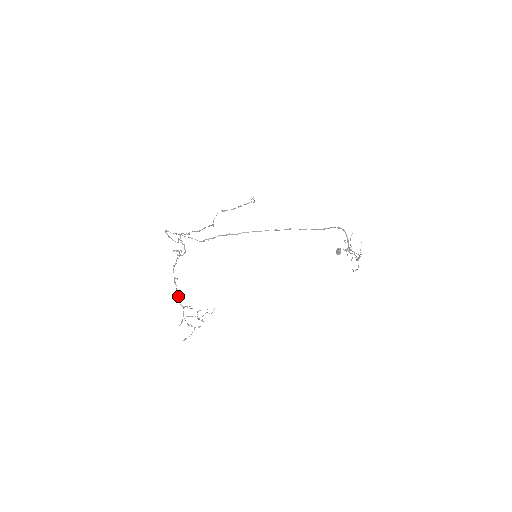
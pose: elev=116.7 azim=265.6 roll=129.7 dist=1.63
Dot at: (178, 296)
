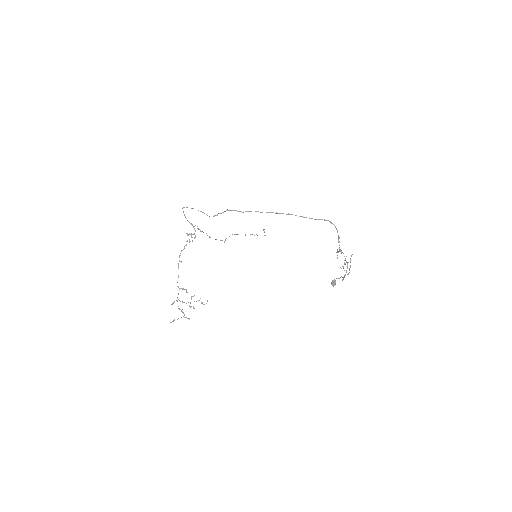
Dot at: (178, 277)
